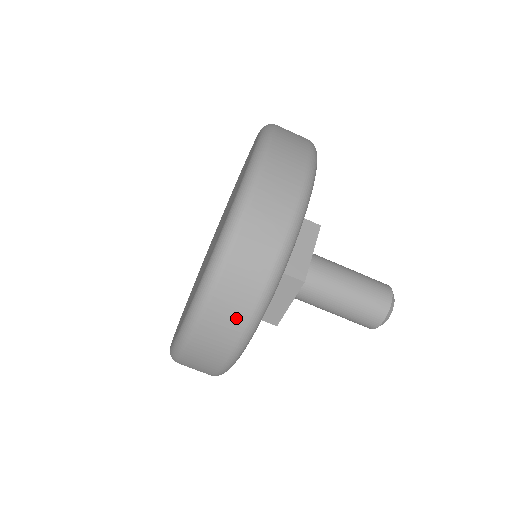
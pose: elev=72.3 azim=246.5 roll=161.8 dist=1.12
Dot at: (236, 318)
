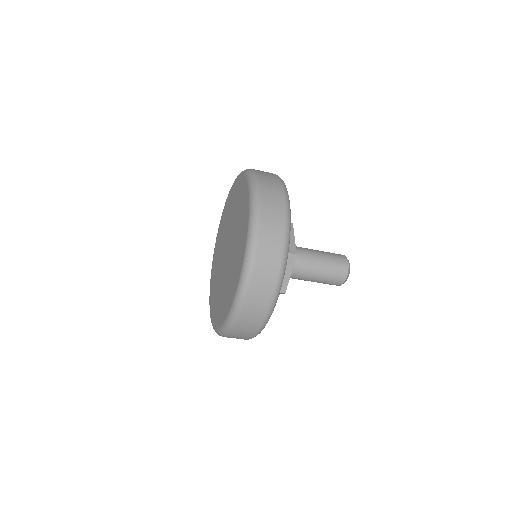
Dot at: (244, 338)
